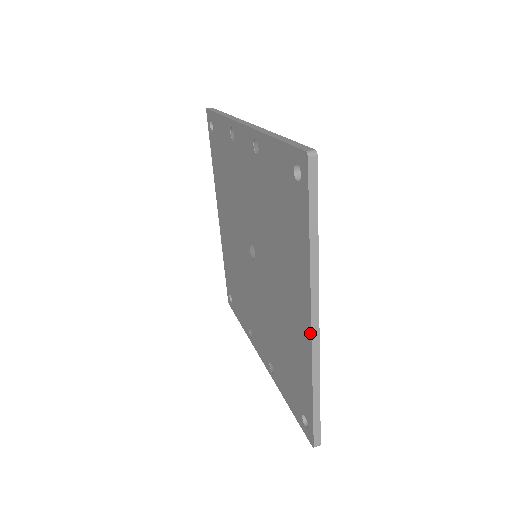
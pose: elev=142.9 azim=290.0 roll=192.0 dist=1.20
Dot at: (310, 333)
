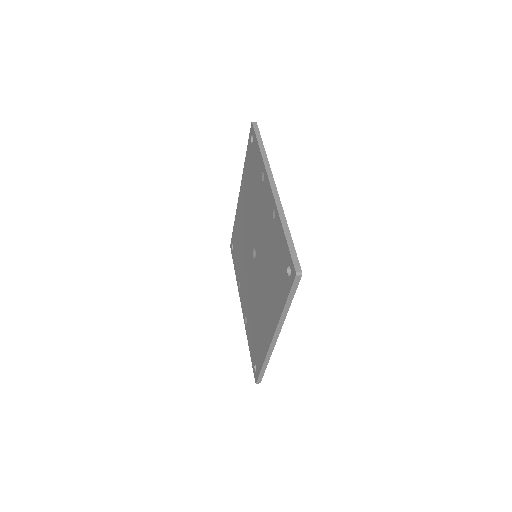
Dot at: (271, 341)
